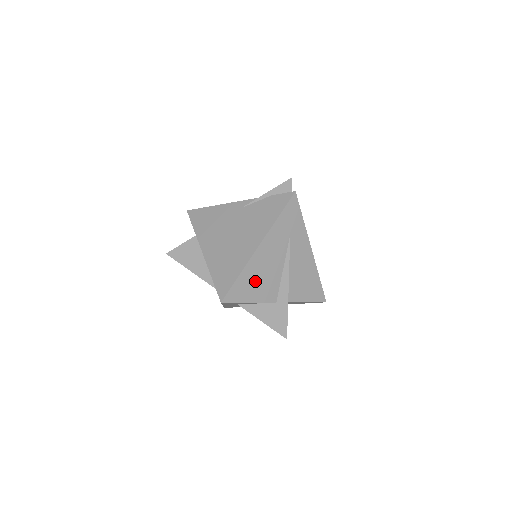
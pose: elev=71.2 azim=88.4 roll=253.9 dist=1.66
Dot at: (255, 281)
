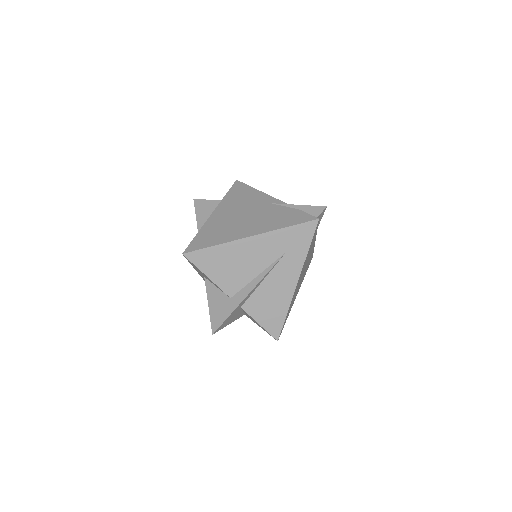
Dot at: (225, 263)
